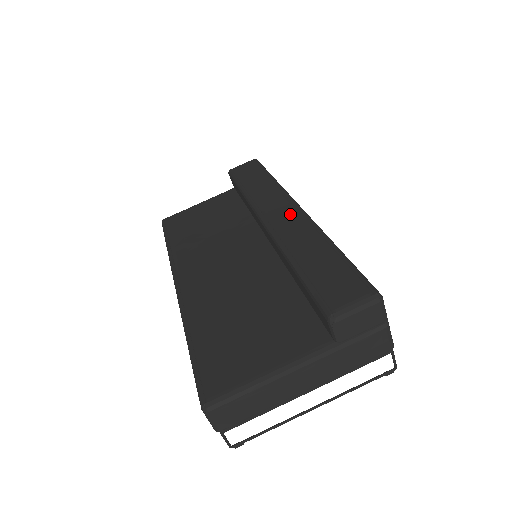
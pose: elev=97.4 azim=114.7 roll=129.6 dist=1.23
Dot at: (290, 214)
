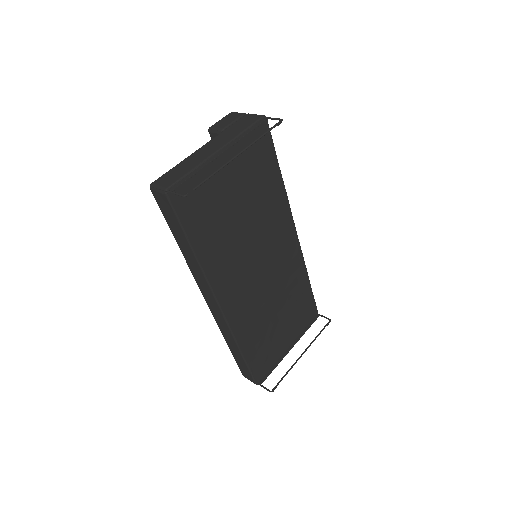
Dot at: occluded
